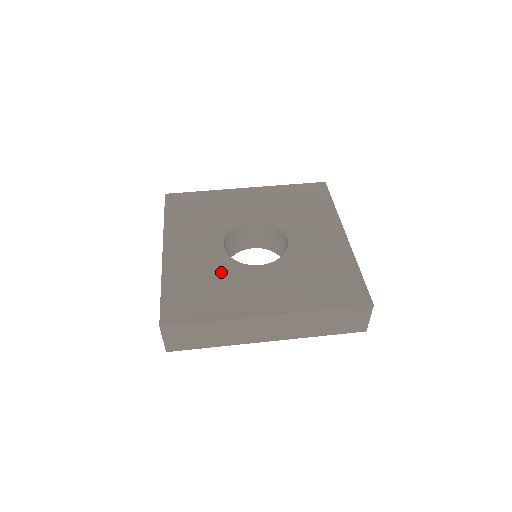
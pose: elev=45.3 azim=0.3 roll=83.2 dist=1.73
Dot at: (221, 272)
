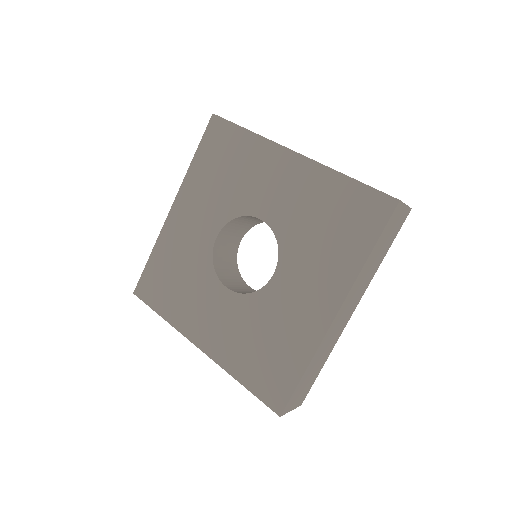
Dot at: (257, 317)
